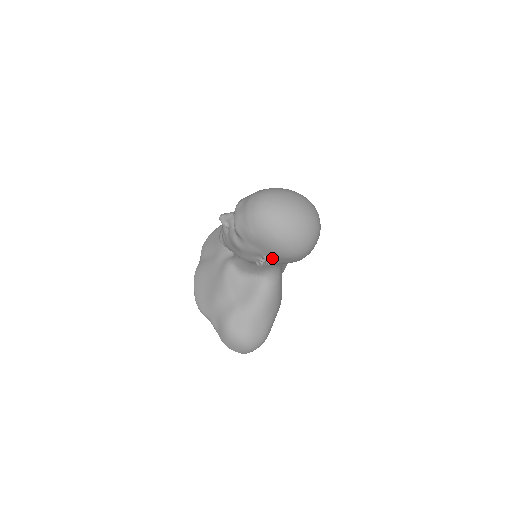
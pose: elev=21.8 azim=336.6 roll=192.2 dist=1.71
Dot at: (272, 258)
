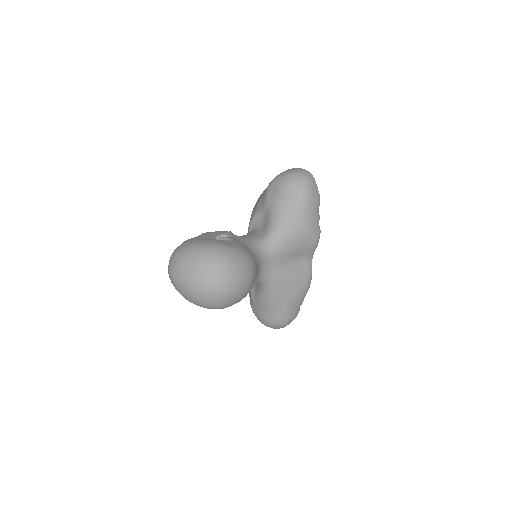
Dot at: occluded
